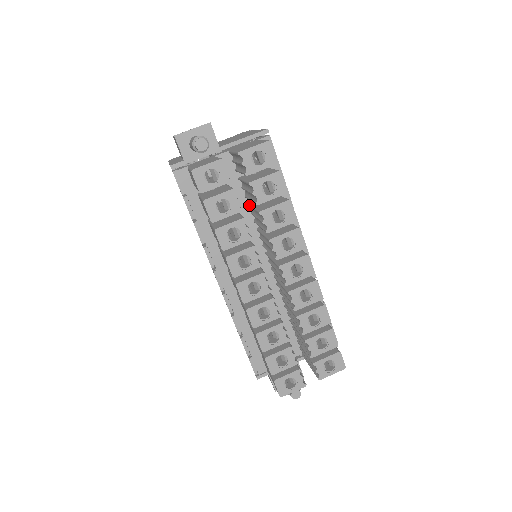
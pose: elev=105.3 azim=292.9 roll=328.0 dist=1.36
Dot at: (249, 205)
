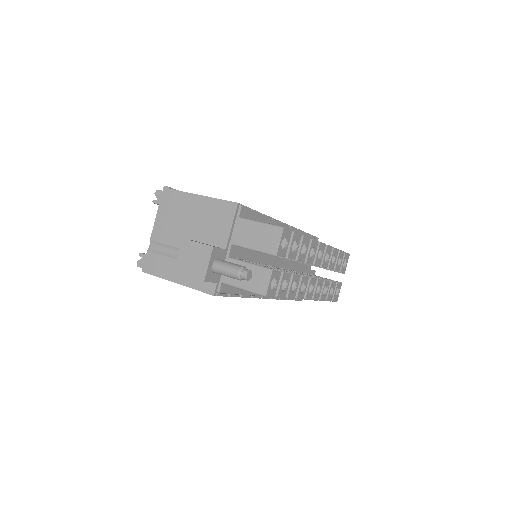
Dot at: occluded
